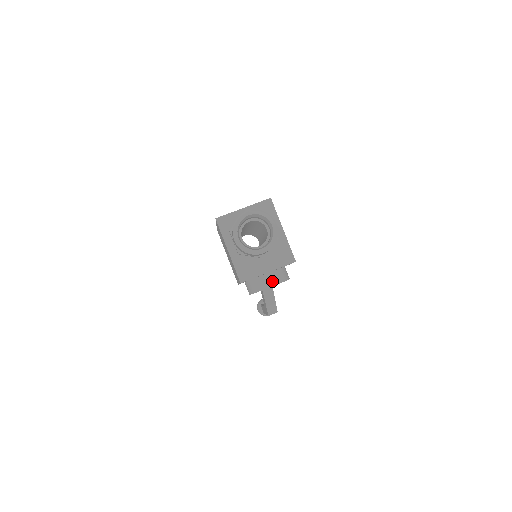
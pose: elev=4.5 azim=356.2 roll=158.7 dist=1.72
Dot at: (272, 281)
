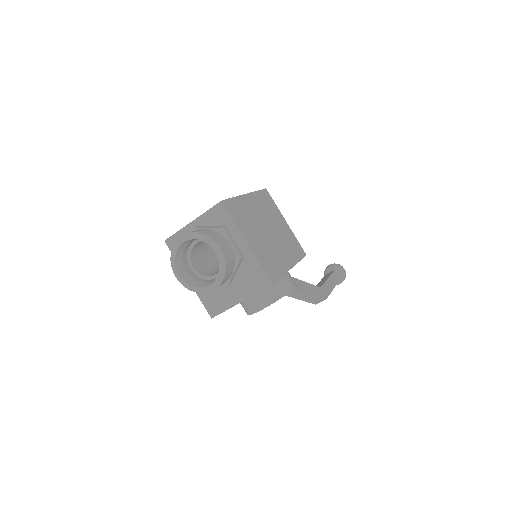
Dot at: (261, 302)
